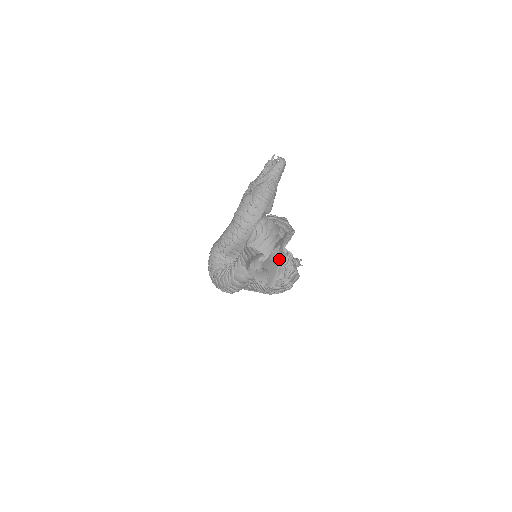
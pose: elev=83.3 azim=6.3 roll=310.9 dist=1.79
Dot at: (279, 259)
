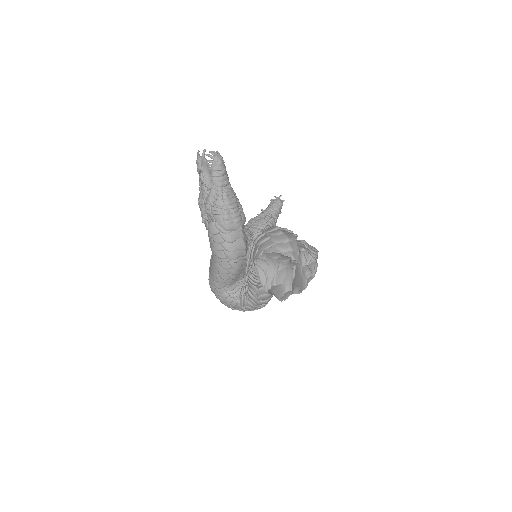
Dot at: (297, 266)
